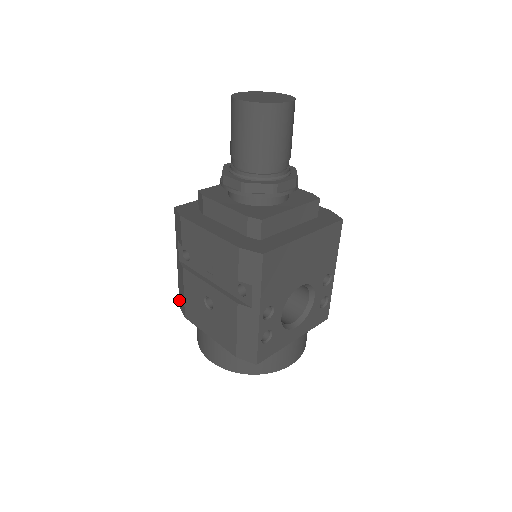
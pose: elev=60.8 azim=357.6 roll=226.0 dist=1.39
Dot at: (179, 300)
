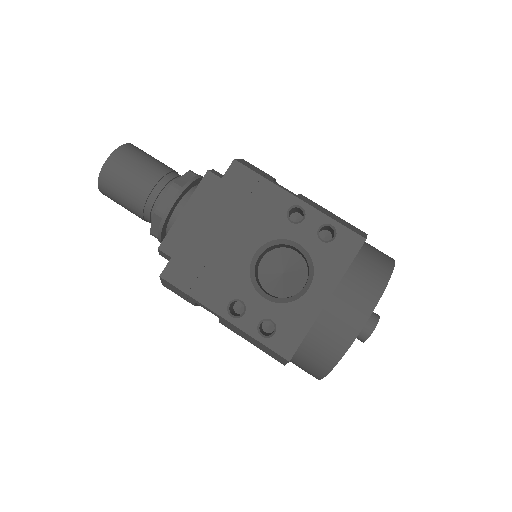
Dot at: occluded
